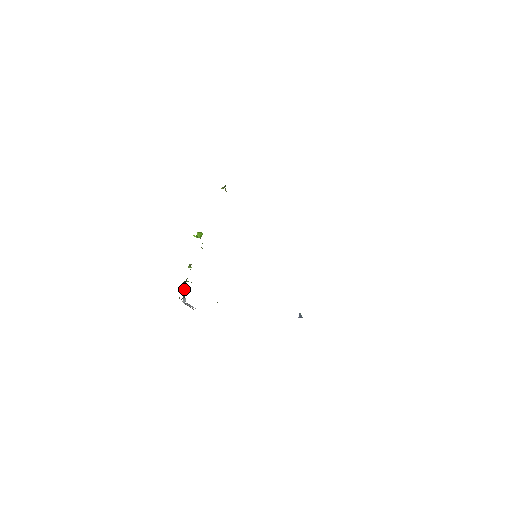
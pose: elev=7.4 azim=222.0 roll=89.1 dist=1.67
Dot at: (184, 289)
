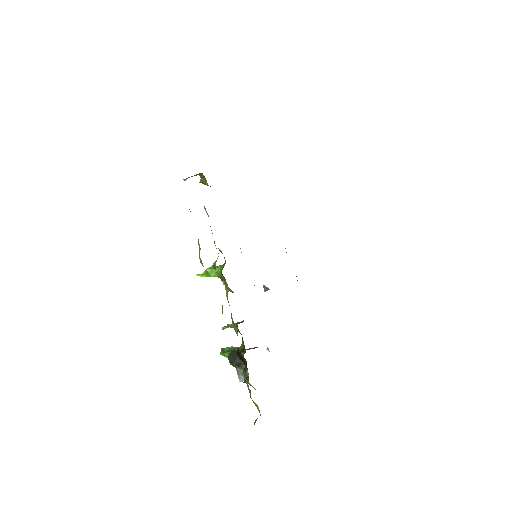
Dot at: (240, 365)
